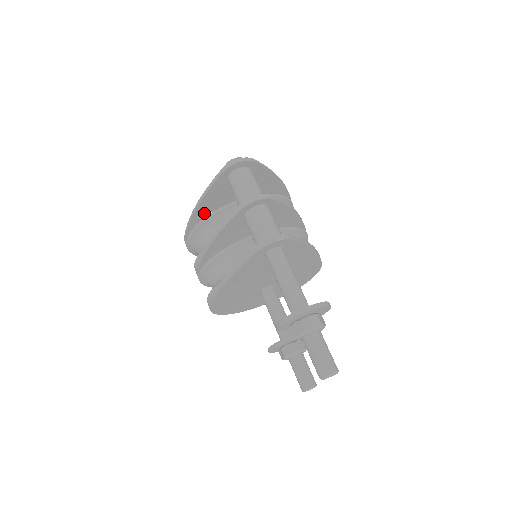
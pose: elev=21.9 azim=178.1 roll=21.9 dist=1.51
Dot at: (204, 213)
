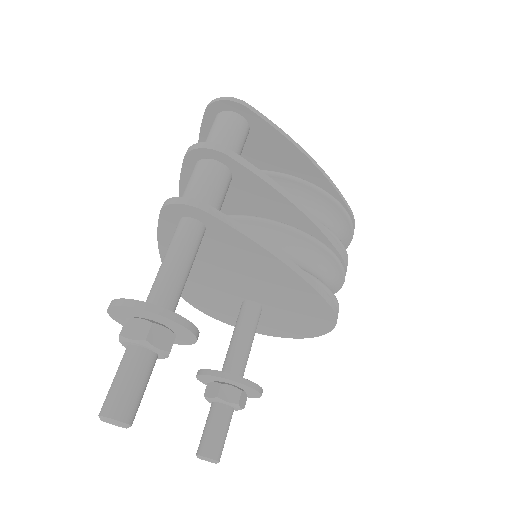
Dot at: occluded
